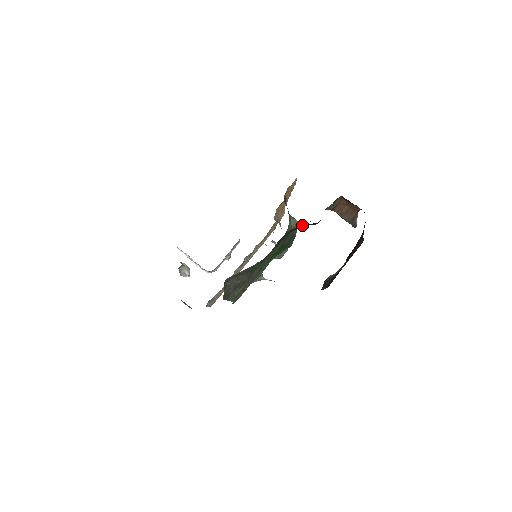
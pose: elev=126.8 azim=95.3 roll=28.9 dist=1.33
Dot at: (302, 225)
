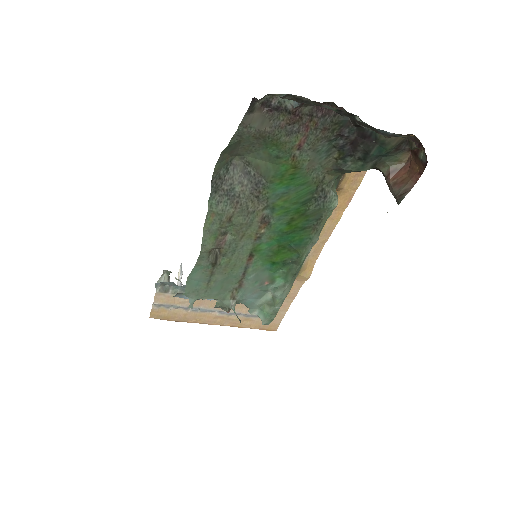
Dot at: (356, 138)
